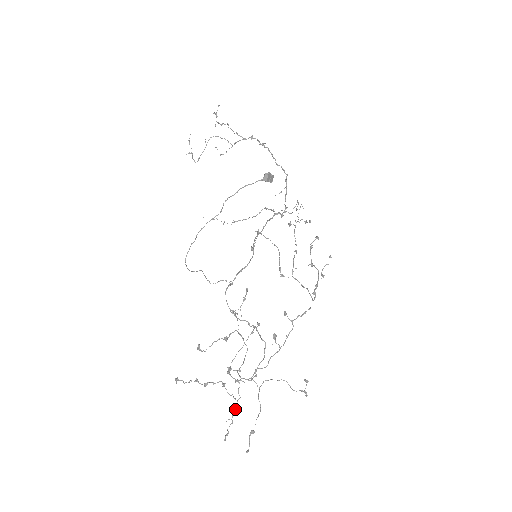
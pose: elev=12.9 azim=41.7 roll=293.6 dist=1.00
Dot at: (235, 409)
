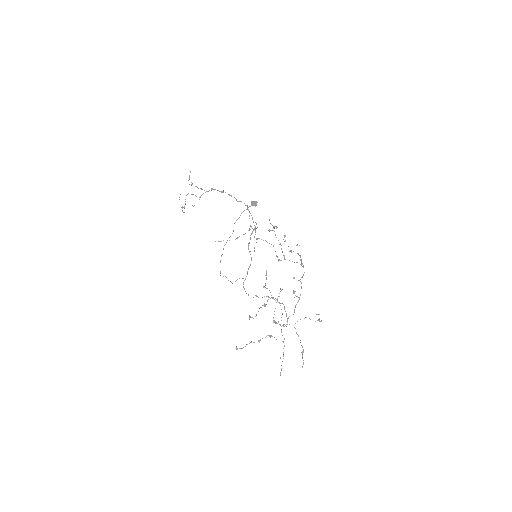
Dot at: occluded
